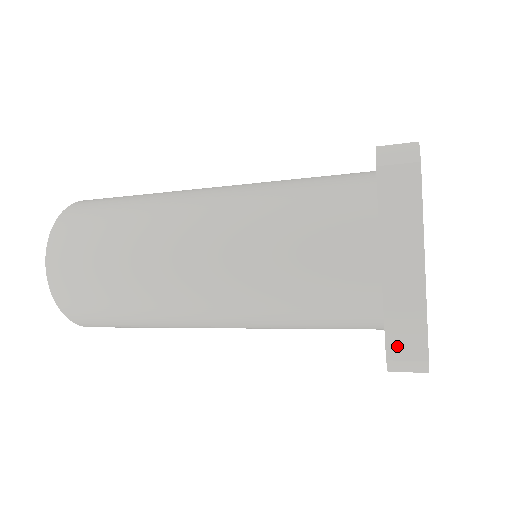
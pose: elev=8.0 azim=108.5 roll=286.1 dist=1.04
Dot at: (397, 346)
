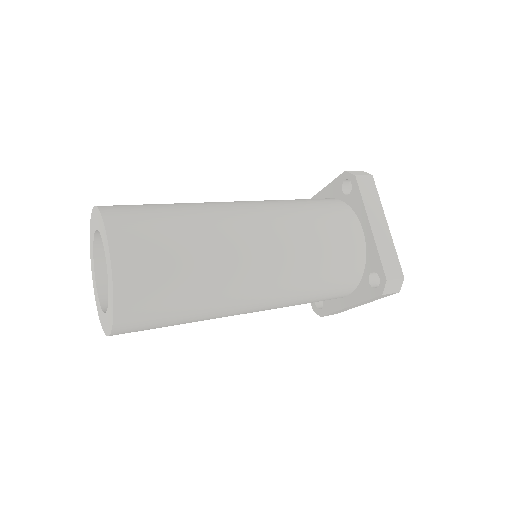
Dot at: occluded
